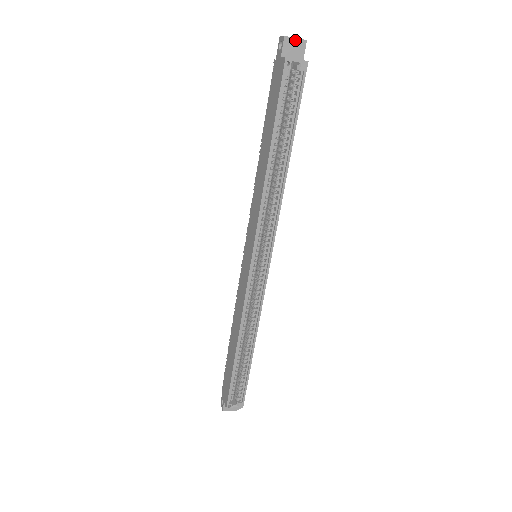
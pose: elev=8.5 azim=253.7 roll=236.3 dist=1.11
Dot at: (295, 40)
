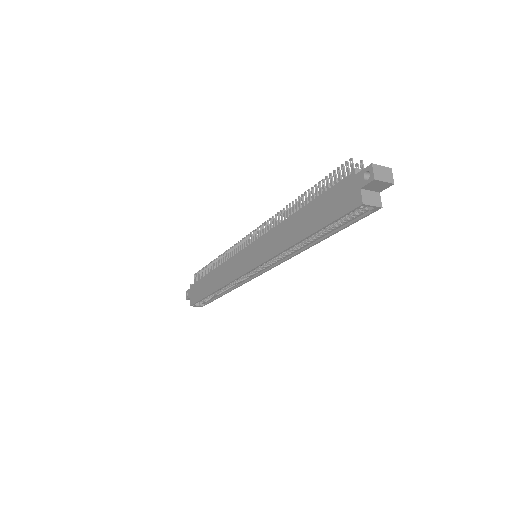
Dot at: (383, 182)
